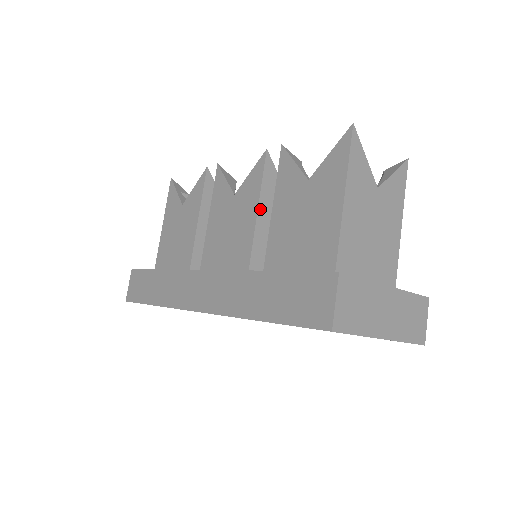
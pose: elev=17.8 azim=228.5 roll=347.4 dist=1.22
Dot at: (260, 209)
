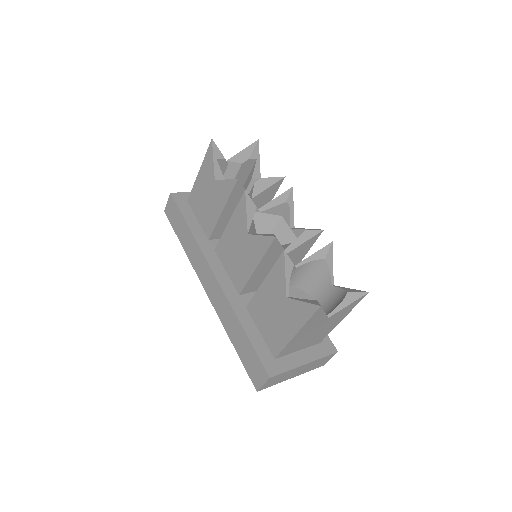
Dot at: (258, 267)
